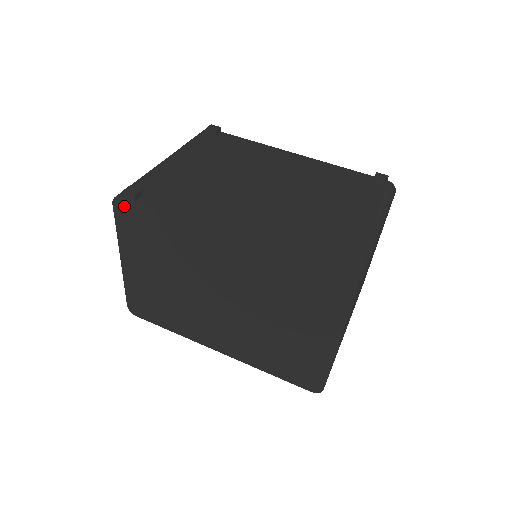
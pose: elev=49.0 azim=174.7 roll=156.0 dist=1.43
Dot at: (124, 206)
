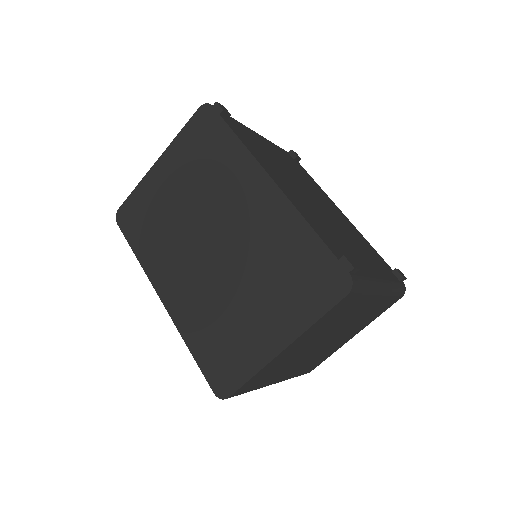
Dot at: (207, 114)
